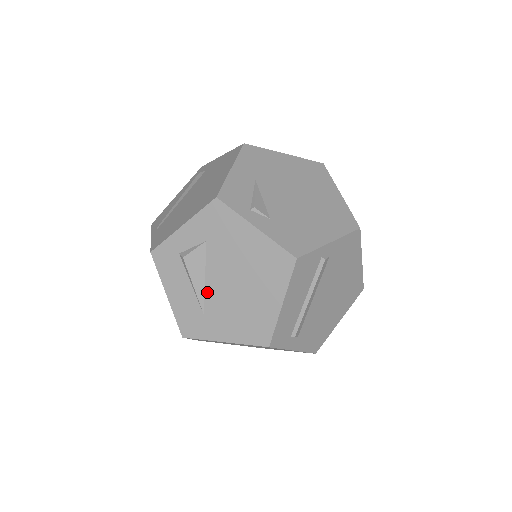
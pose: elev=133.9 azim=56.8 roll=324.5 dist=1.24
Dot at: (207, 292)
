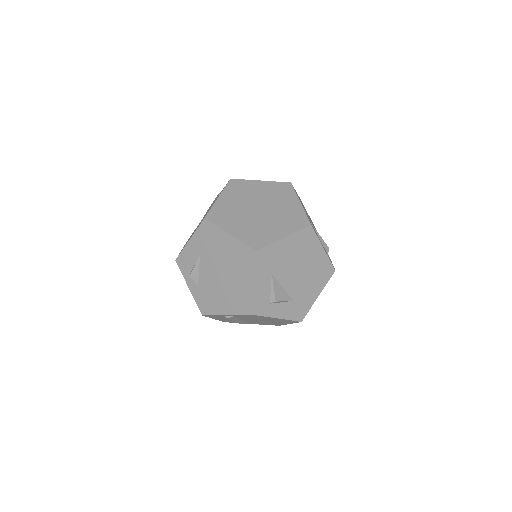
Dot at: occluded
